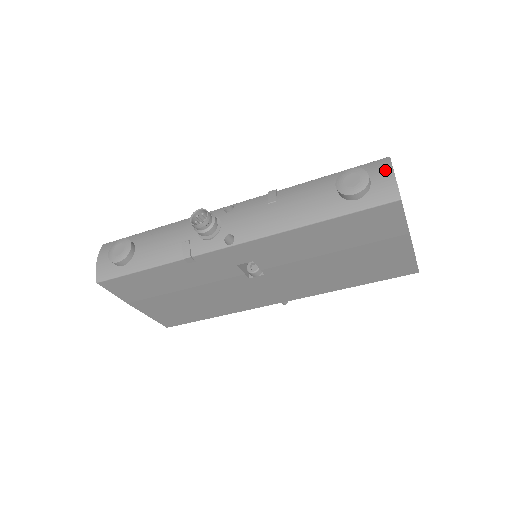
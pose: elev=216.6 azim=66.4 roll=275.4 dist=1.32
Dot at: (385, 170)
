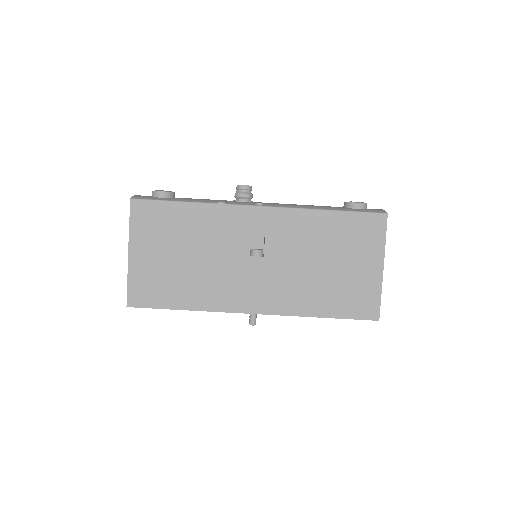
Dot at: occluded
